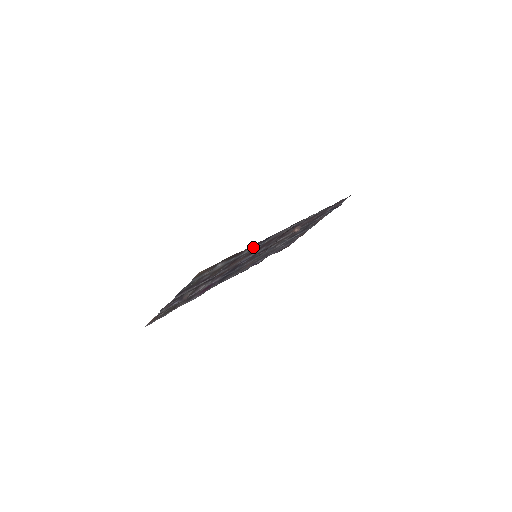
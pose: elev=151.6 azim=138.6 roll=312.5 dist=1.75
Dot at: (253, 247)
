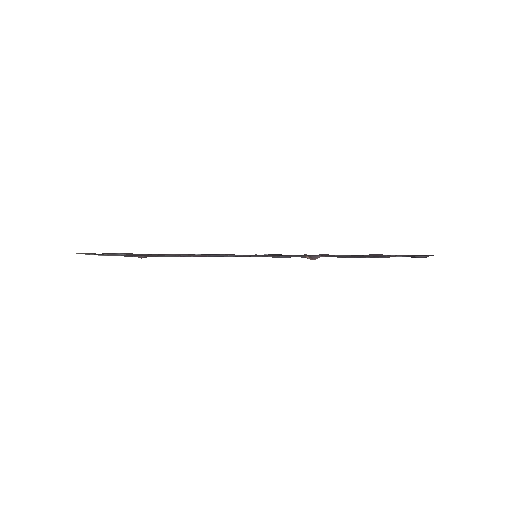
Dot at: occluded
